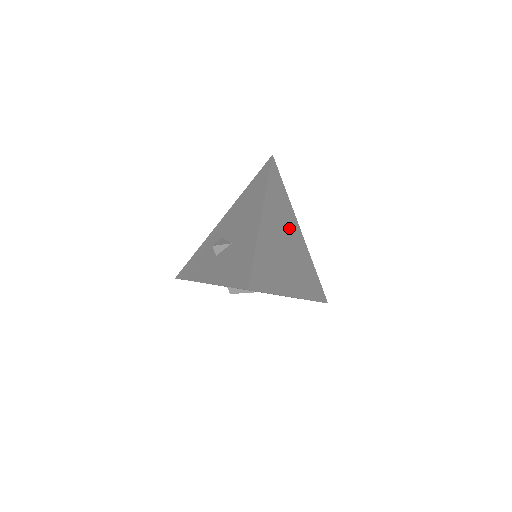
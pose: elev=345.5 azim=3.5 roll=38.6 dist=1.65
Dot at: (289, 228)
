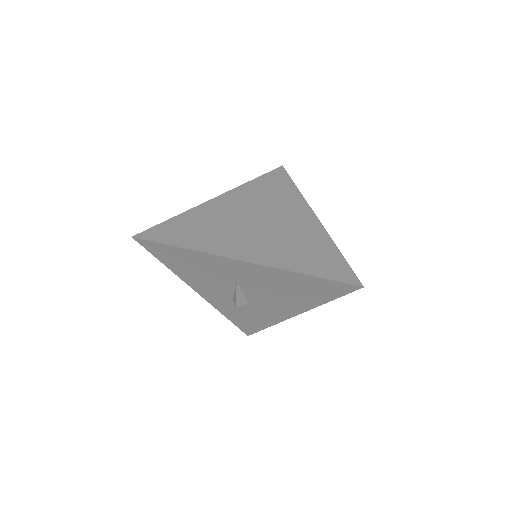
Dot at: (280, 211)
